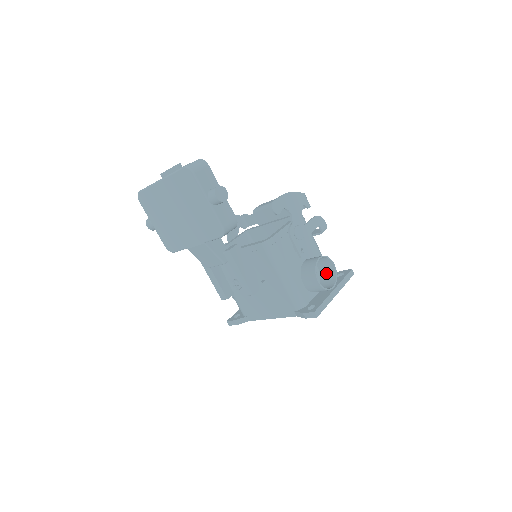
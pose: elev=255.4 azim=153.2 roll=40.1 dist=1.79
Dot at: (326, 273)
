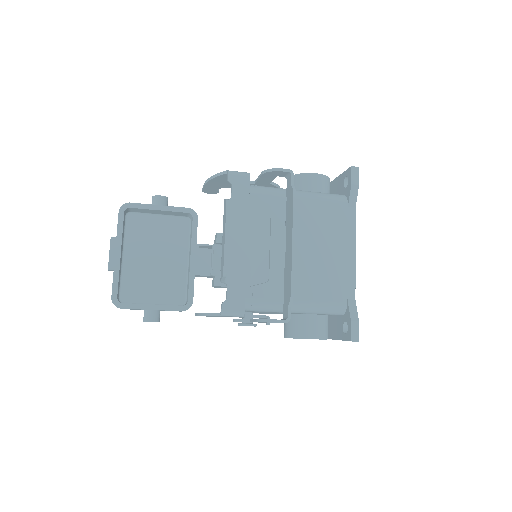
Dot at: (320, 323)
